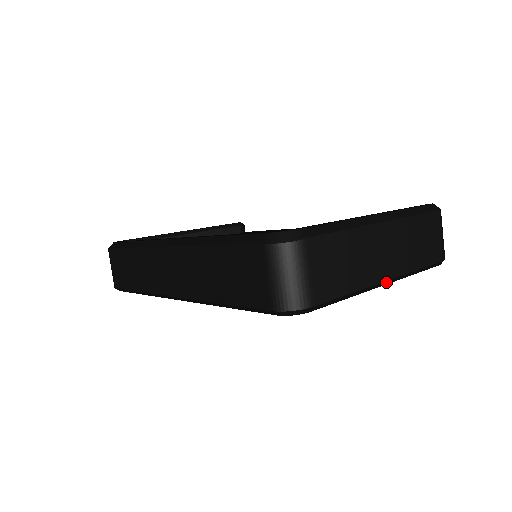
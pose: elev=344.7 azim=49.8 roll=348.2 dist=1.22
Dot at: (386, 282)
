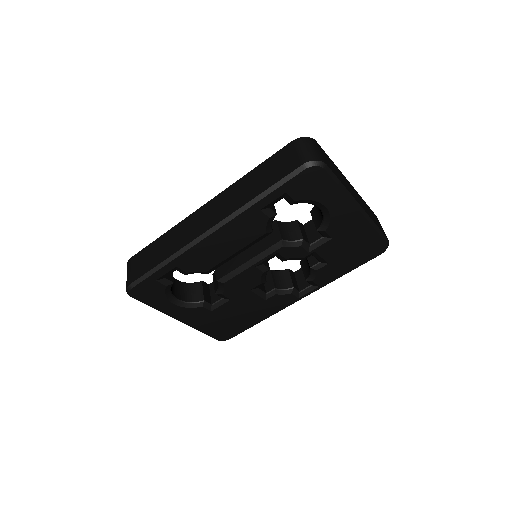
Dot at: (360, 208)
